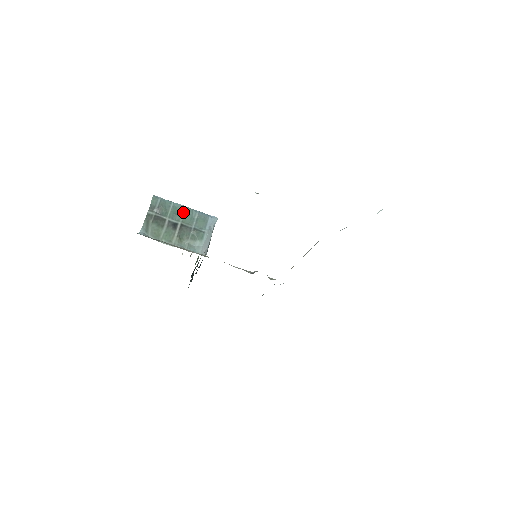
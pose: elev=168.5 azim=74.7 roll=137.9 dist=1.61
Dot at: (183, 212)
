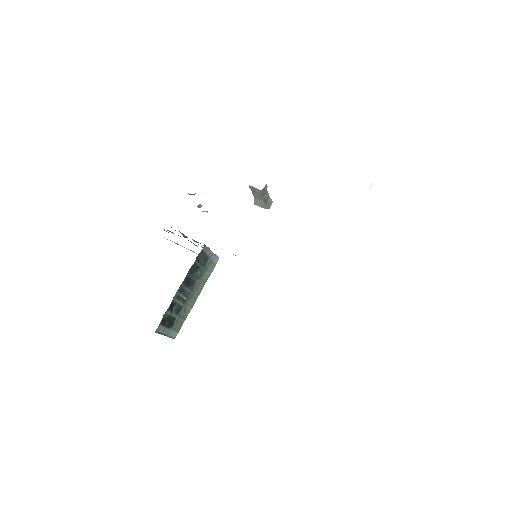
Dot at: occluded
